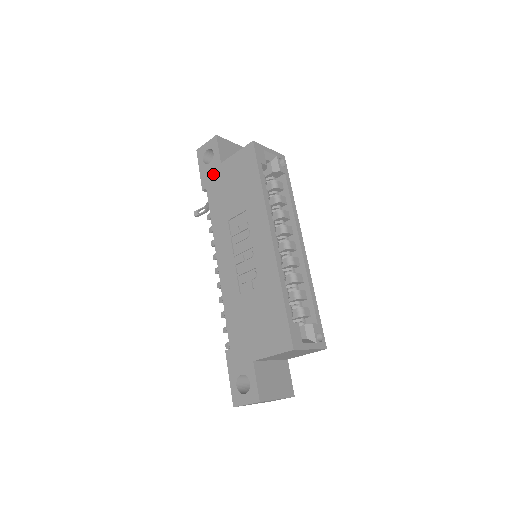
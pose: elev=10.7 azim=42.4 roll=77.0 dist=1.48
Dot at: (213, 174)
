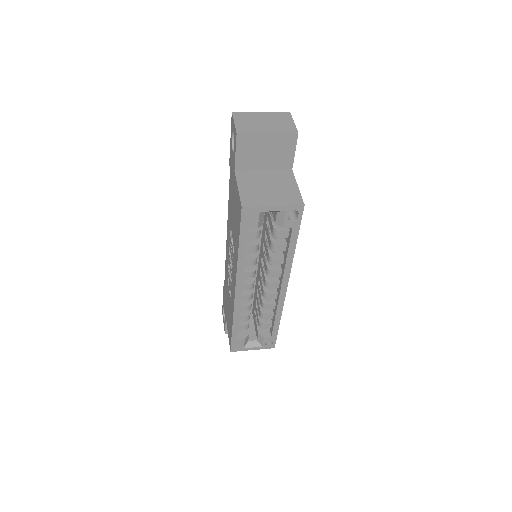
Dot at: (232, 168)
